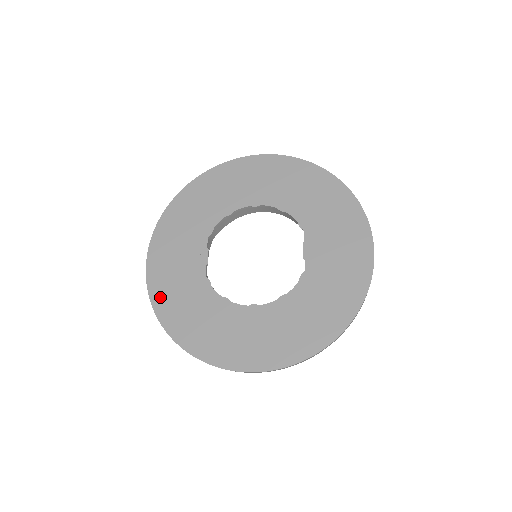
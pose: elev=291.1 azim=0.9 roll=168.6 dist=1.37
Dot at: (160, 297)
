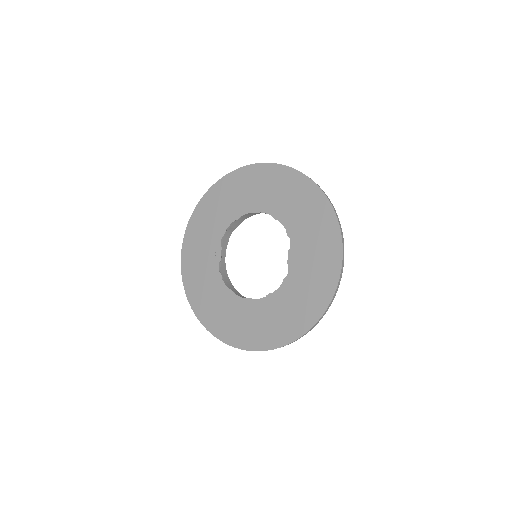
Dot at: (189, 284)
